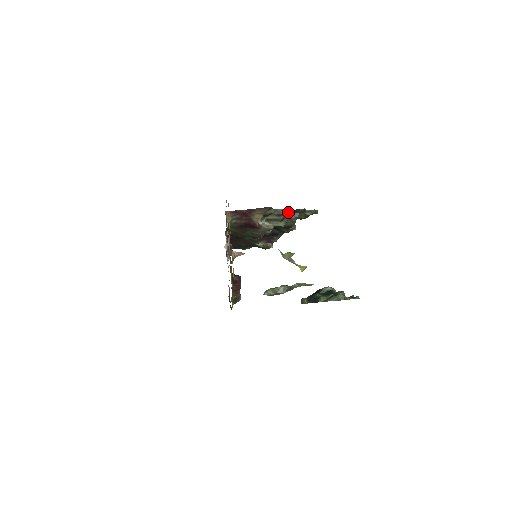
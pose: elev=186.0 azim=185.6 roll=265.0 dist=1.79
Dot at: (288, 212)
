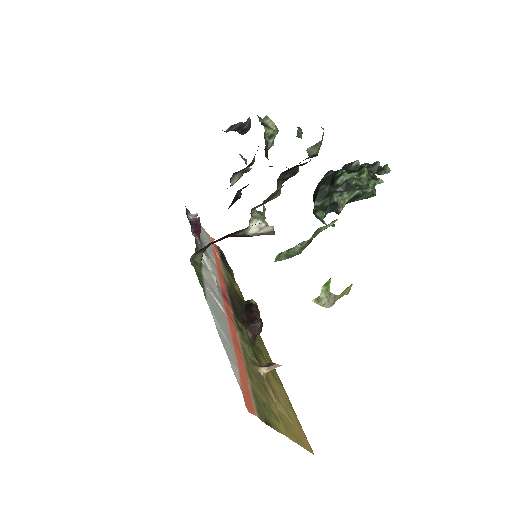
Dot at: (280, 175)
